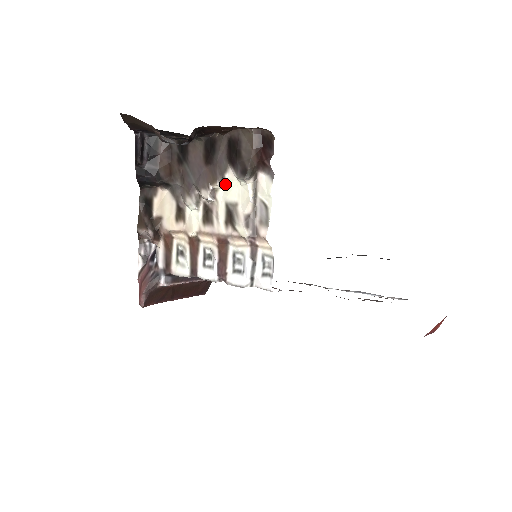
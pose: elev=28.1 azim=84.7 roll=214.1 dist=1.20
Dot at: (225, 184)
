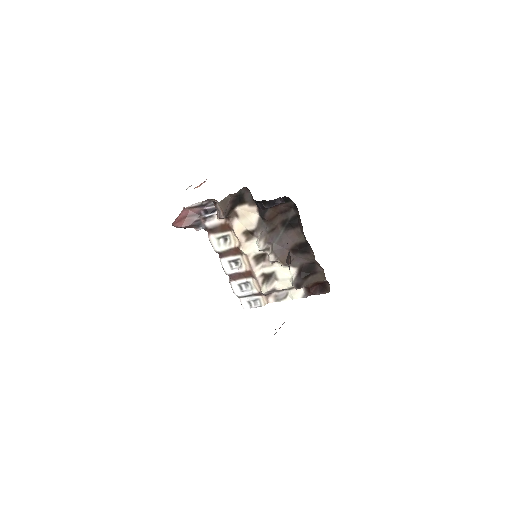
Dot at: (285, 267)
